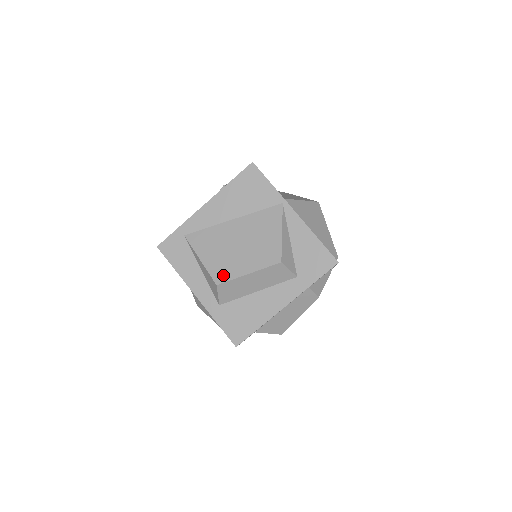
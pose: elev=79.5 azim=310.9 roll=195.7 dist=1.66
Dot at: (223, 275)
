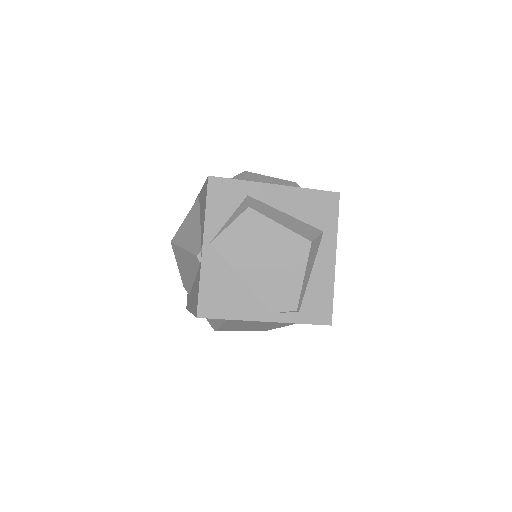
Dot at: (226, 330)
